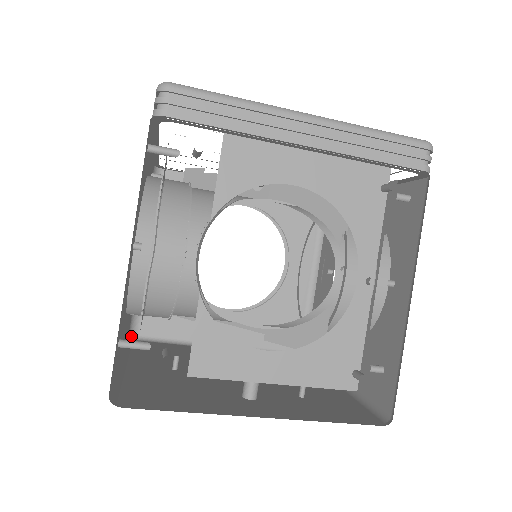
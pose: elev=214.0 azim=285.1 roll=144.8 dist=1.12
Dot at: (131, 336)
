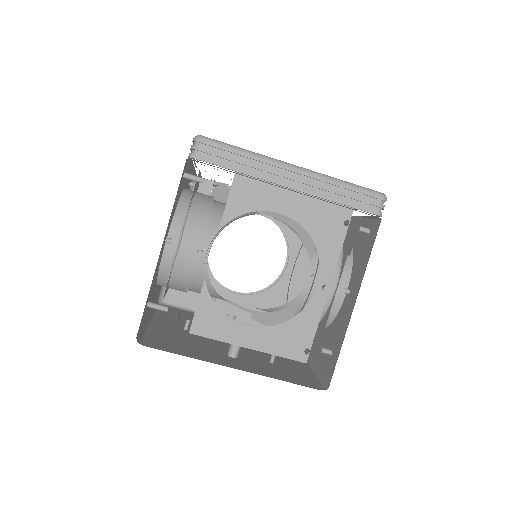
Dot at: (160, 301)
